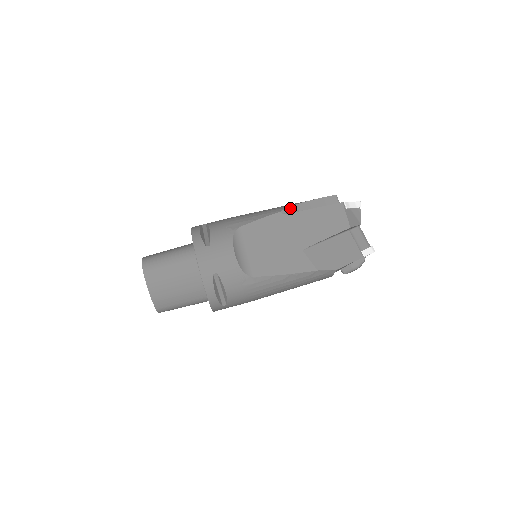
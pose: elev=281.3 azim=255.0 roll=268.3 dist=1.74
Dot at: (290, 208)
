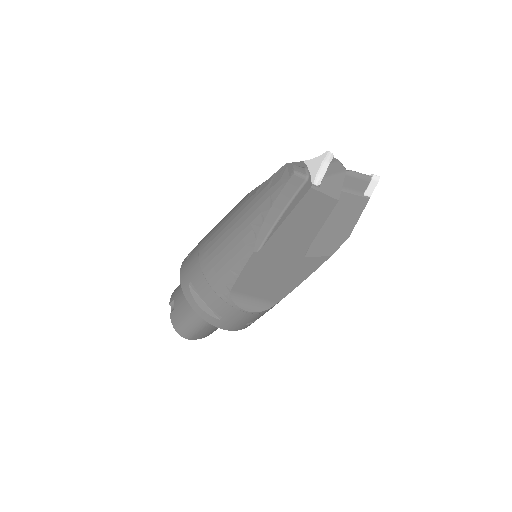
Dot at: (259, 238)
